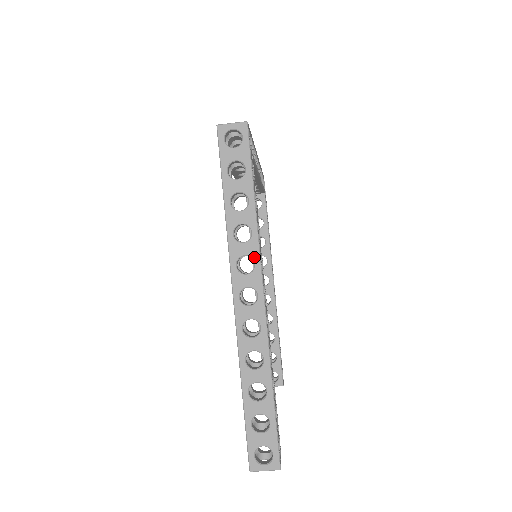
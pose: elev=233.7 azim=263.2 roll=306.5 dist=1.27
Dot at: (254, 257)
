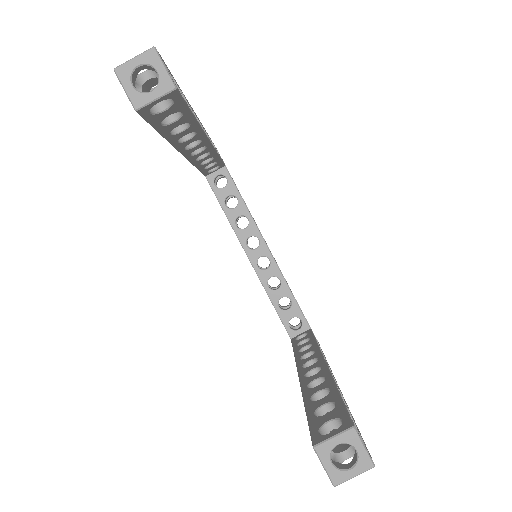
Dot at: occluded
